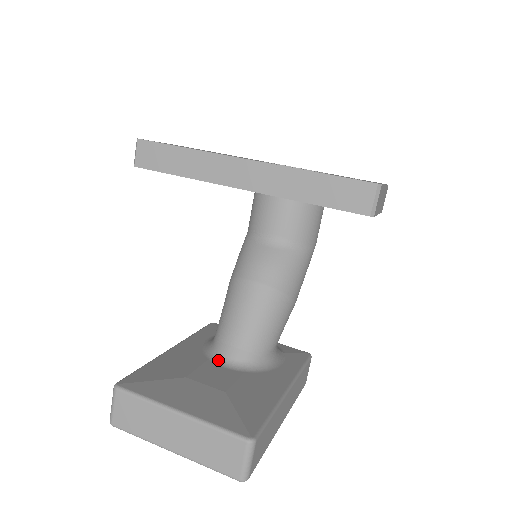
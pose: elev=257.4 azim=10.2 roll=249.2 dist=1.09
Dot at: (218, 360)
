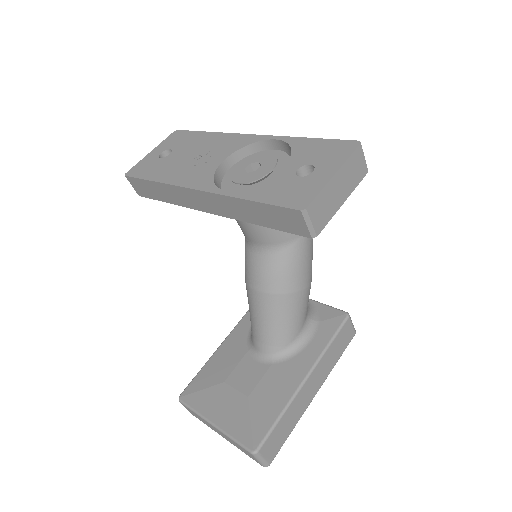
Dot at: (253, 353)
